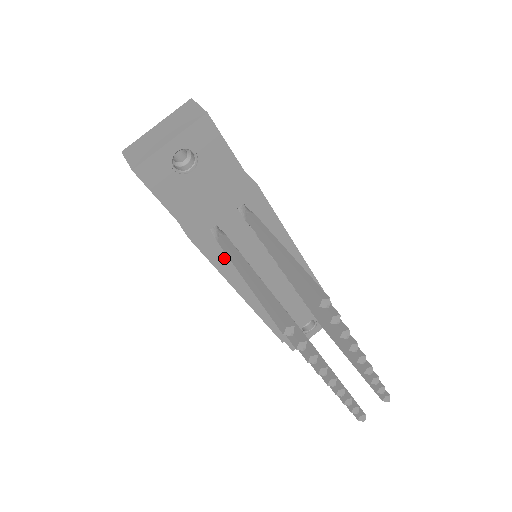
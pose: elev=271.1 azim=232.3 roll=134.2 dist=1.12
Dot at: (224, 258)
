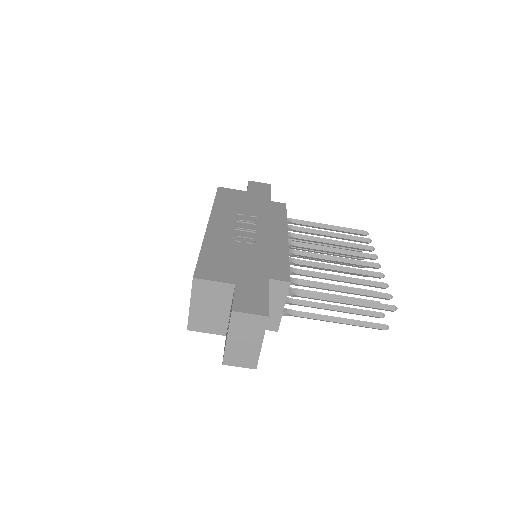
Dot at: occluded
